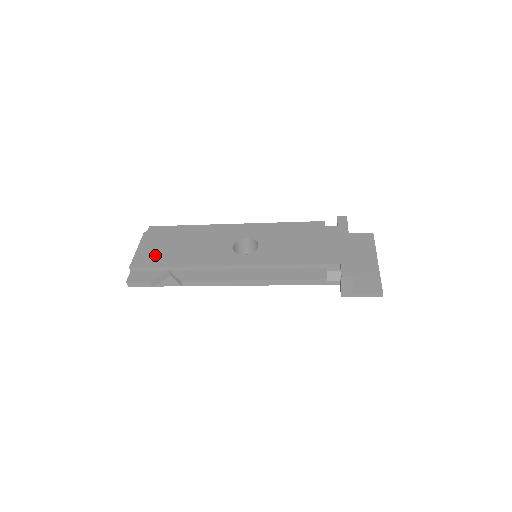
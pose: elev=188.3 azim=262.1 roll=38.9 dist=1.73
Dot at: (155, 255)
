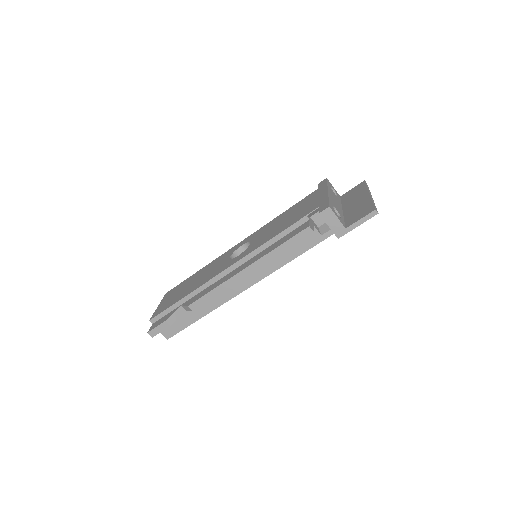
Dot at: (170, 301)
